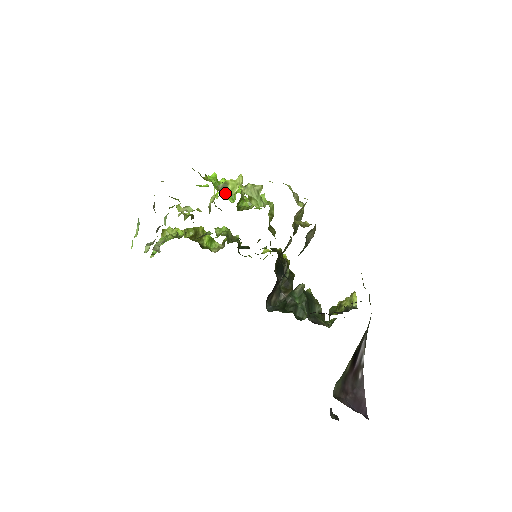
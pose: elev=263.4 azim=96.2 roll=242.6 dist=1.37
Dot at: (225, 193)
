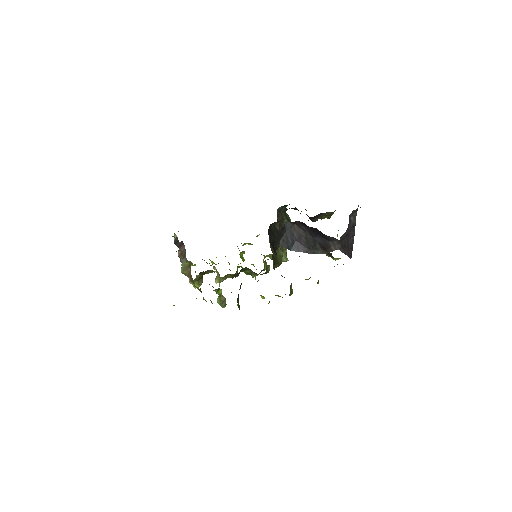
Dot at: occluded
